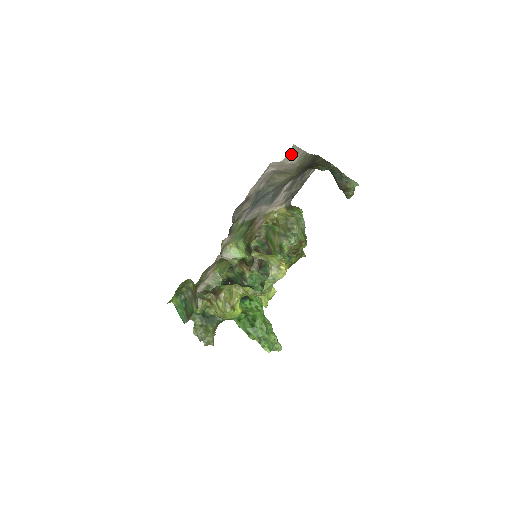
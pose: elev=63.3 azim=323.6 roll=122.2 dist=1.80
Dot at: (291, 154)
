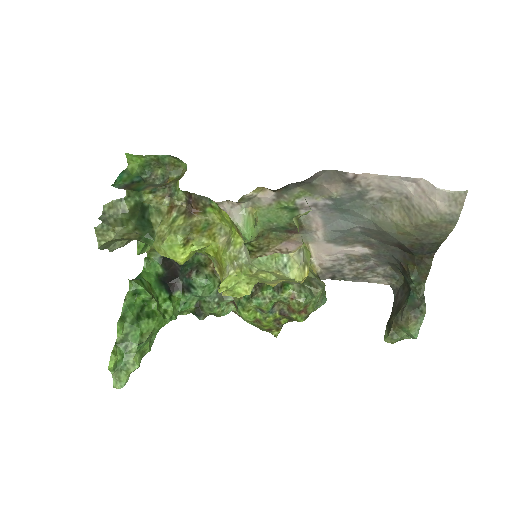
Dot at: (453, 195)
